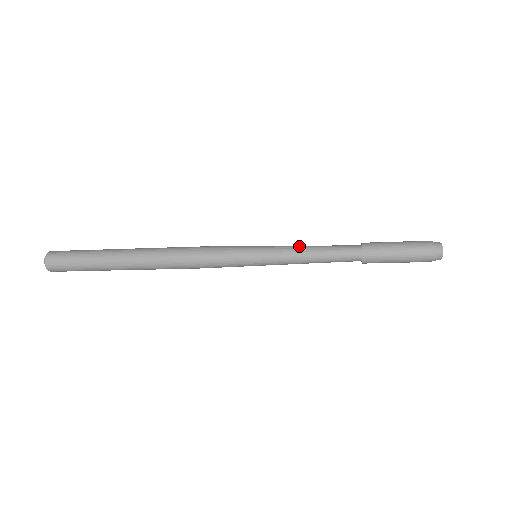
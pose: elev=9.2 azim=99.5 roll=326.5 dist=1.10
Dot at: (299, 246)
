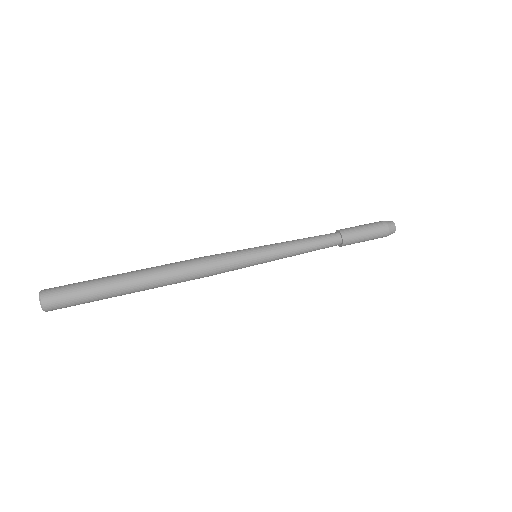
Dot at: (295, 251)
